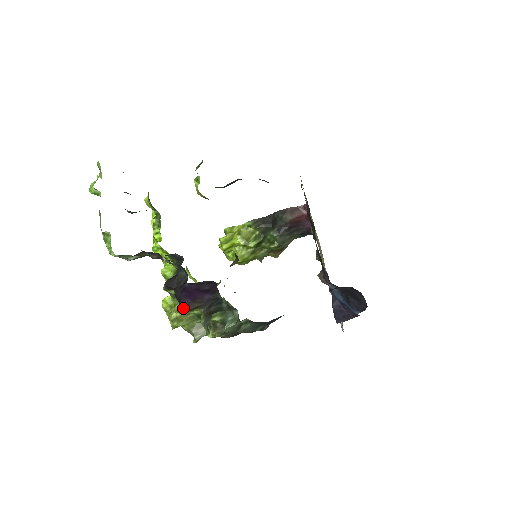
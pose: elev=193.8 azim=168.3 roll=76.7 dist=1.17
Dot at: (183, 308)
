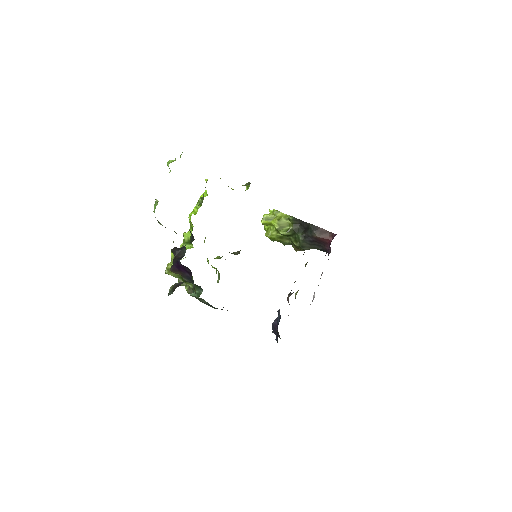
Dot at: (172, 270)
